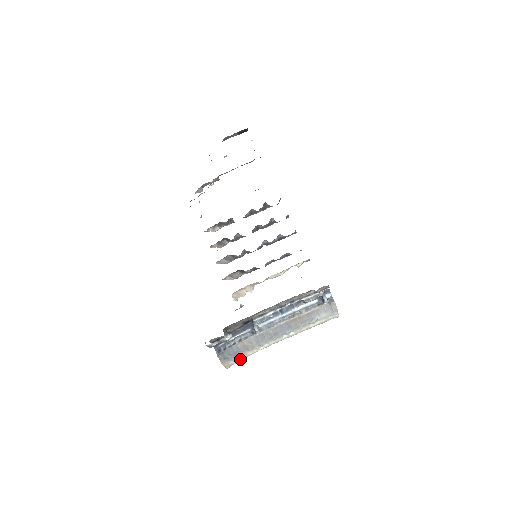
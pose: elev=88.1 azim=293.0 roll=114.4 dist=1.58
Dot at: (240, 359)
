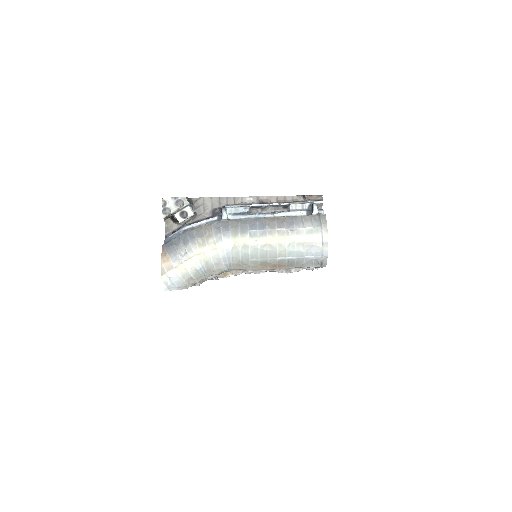
Dot at: (186, 259)
